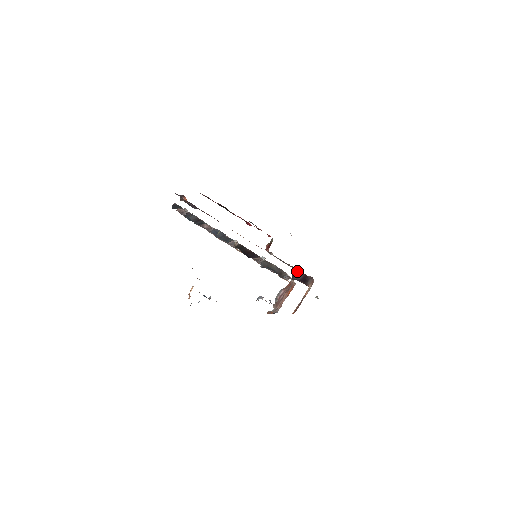
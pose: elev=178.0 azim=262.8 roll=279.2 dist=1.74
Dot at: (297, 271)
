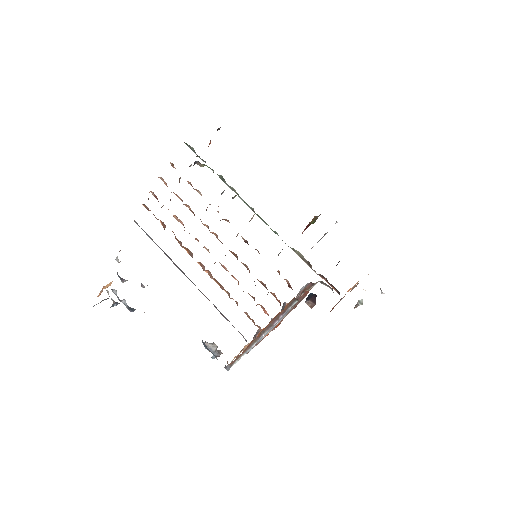
Dot at: occluded
